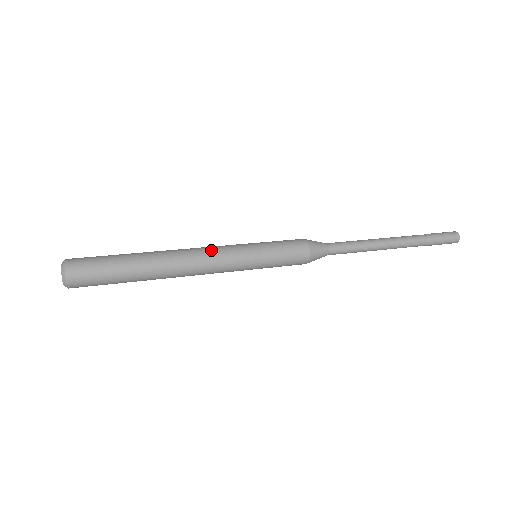
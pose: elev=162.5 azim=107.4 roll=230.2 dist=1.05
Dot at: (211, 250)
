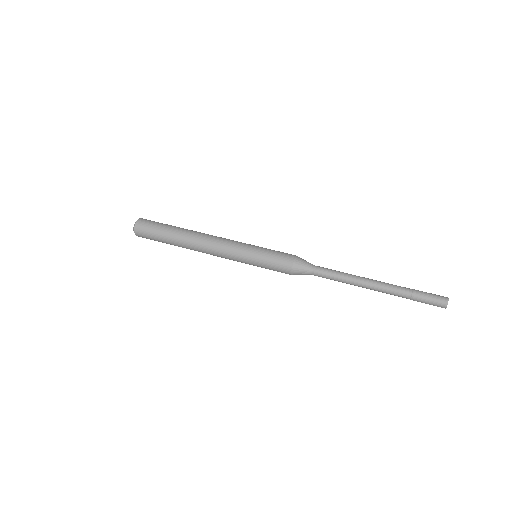
Dot at: (224, 239)
